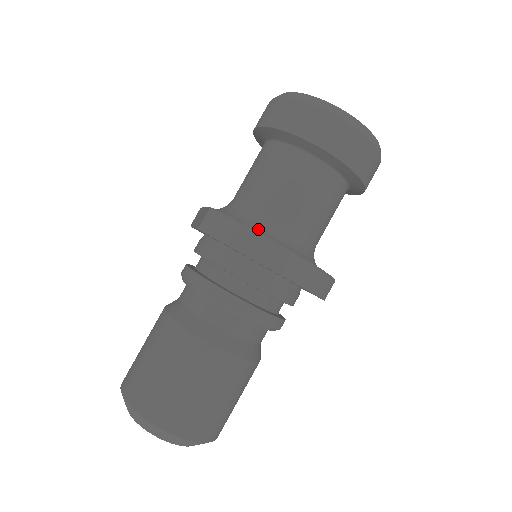
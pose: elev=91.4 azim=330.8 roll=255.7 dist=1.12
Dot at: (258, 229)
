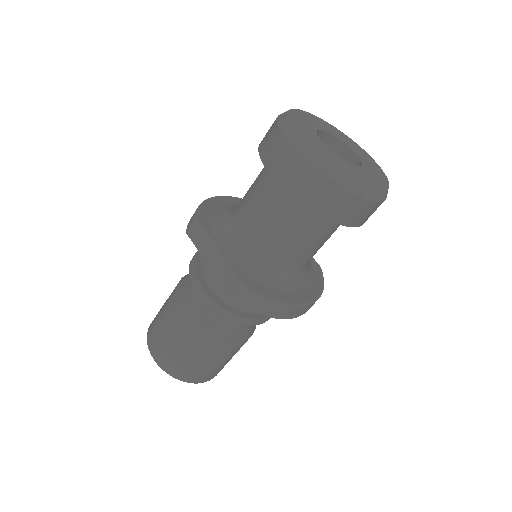
Dot at: (282, 284)
